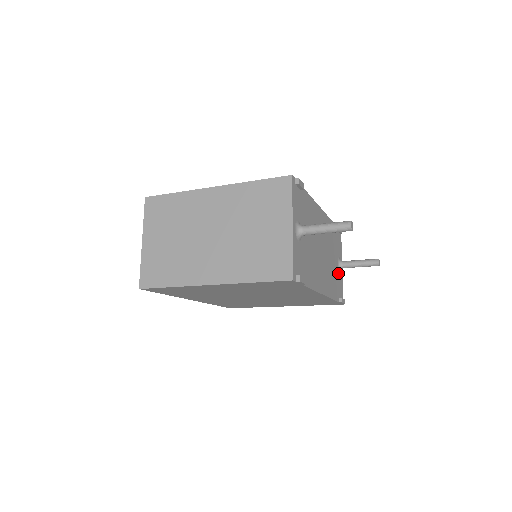
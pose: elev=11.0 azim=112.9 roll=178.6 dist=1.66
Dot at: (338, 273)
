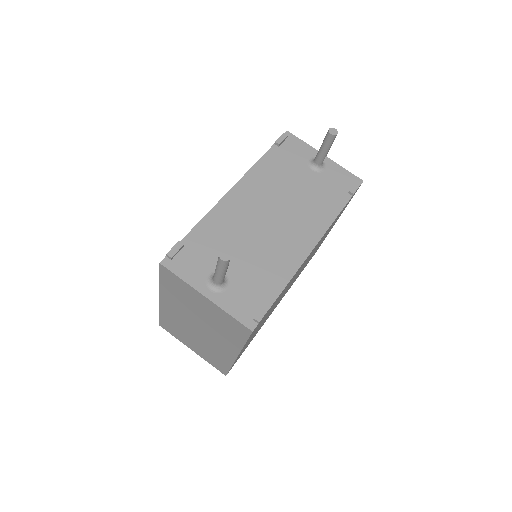
Dot at: (323, 175)
